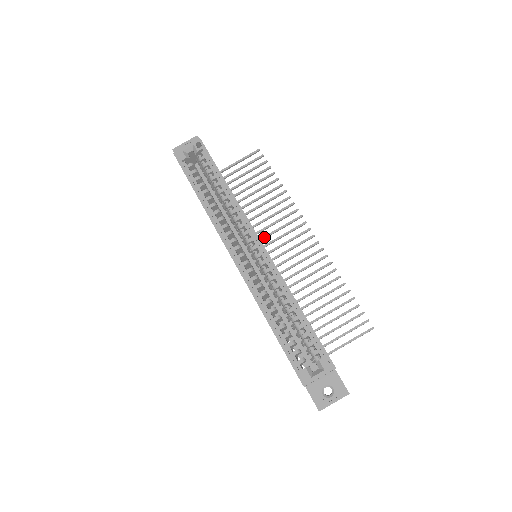
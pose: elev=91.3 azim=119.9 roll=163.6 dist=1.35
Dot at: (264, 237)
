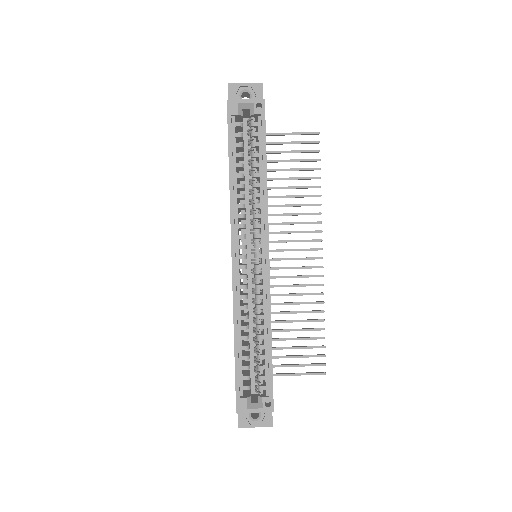
Dot at: (274, 232)
